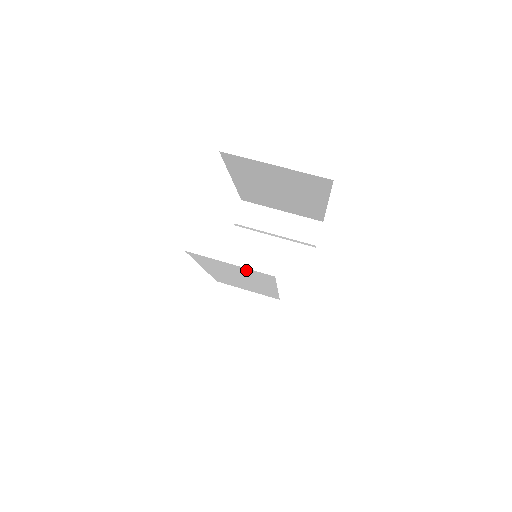
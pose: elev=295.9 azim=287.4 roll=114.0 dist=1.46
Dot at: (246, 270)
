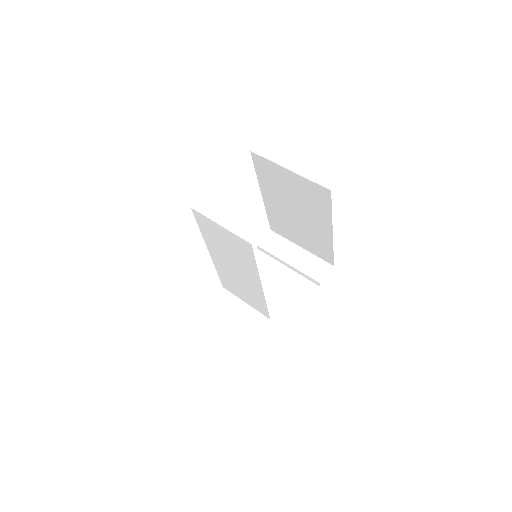
Dot at: (233, 238)
